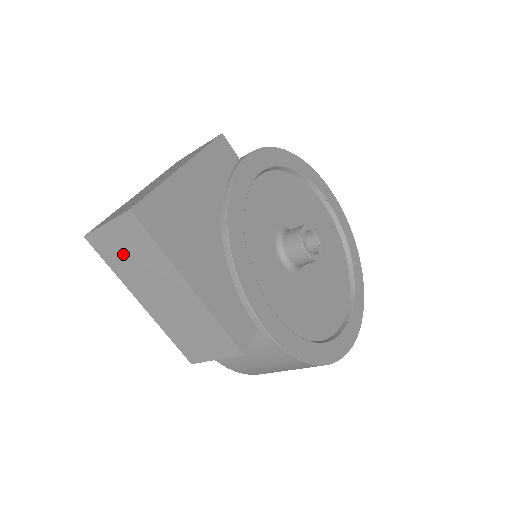
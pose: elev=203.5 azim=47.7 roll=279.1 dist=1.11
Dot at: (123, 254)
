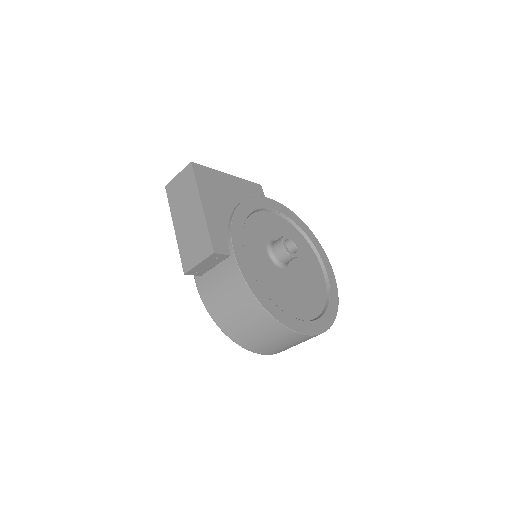
Dot at: (178, 192)
